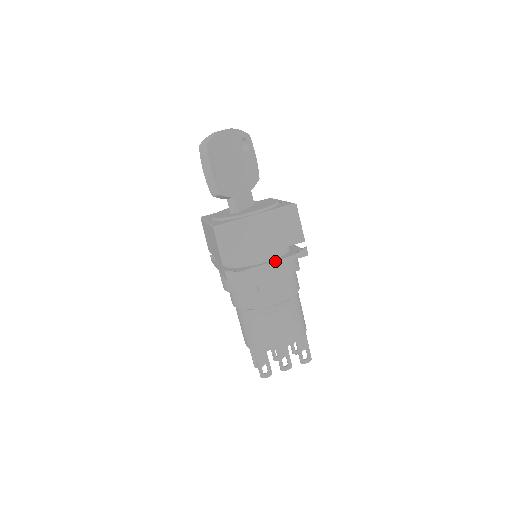
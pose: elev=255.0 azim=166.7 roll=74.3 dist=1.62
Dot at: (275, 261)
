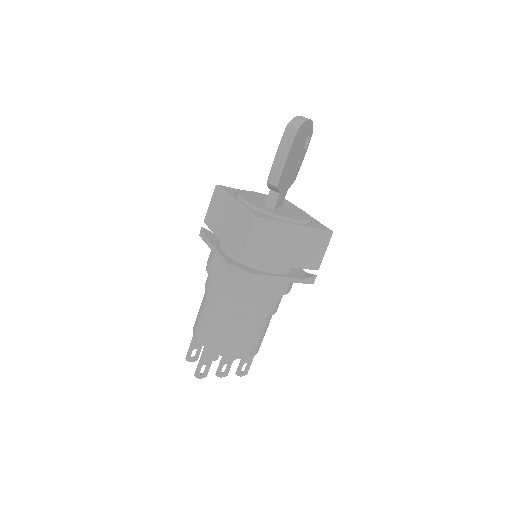
Dot at: (285, 277)
